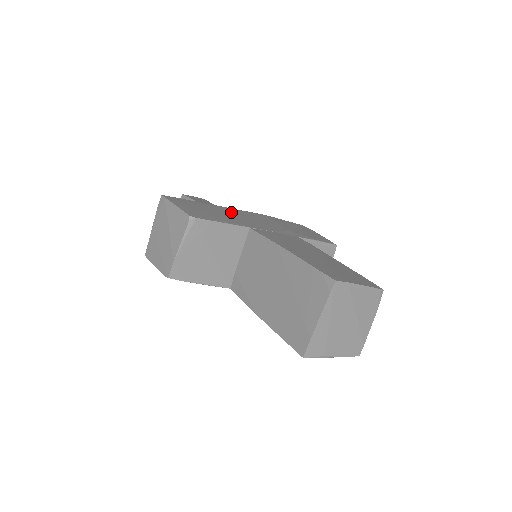
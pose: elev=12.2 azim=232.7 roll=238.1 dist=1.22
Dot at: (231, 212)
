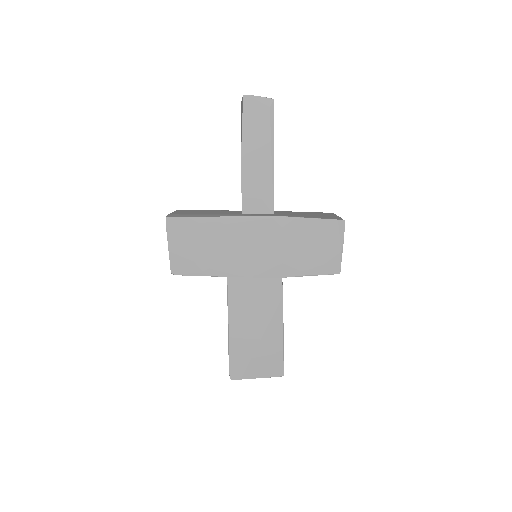
Dot at: (231, 235)
